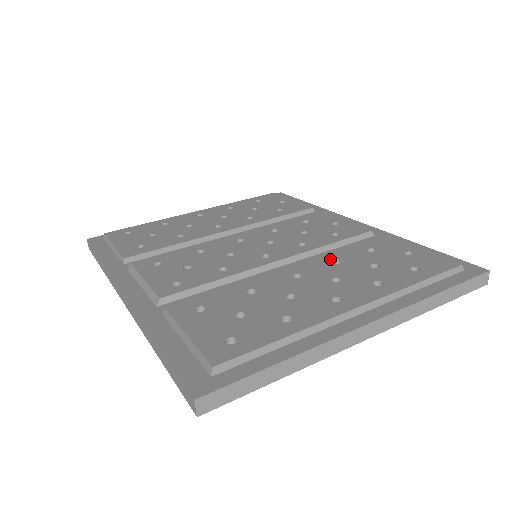
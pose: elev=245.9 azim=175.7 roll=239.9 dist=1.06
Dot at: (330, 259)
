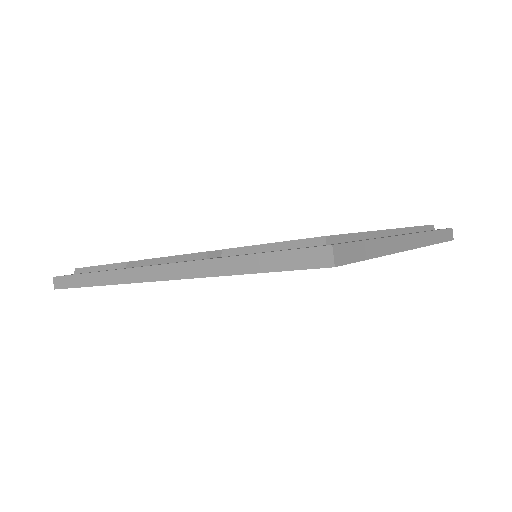
Dot at: occluded
